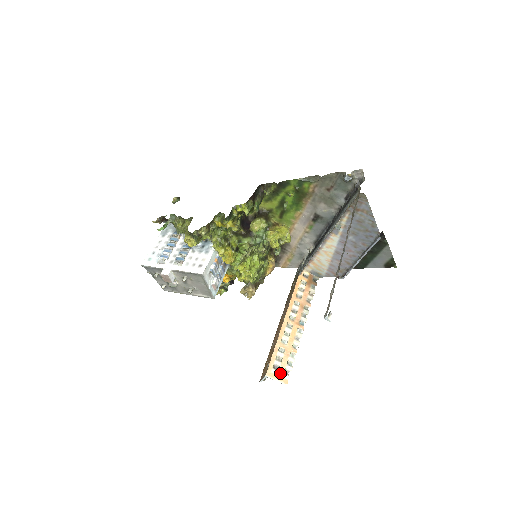
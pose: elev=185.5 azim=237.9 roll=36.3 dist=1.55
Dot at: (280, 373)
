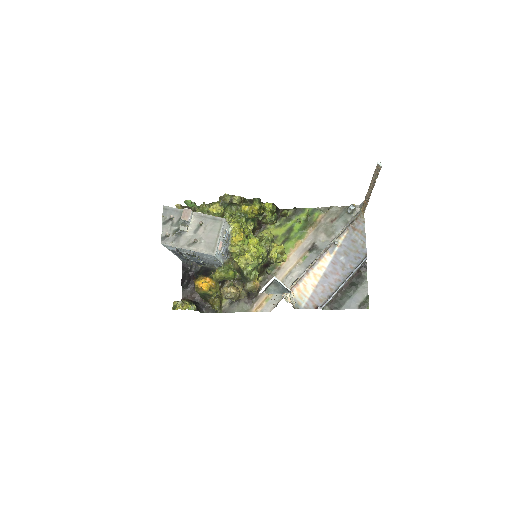
Dot at: occluded
